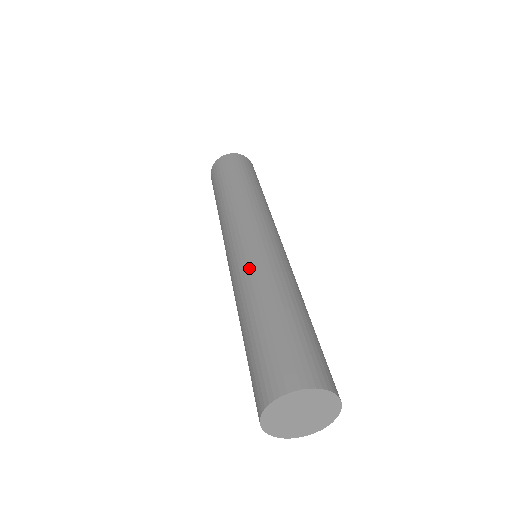
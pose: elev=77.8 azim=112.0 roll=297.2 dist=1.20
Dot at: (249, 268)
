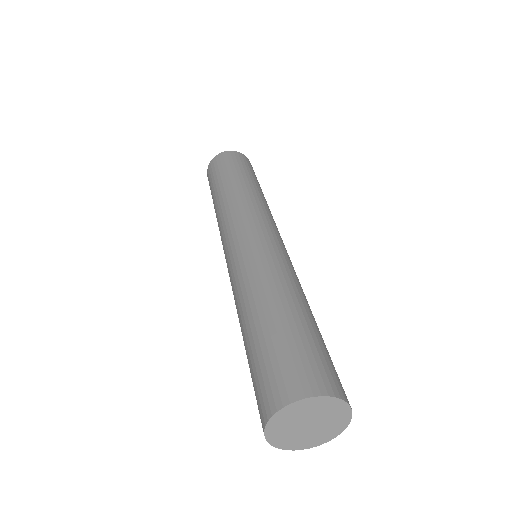
Dot at: (242, 273)
